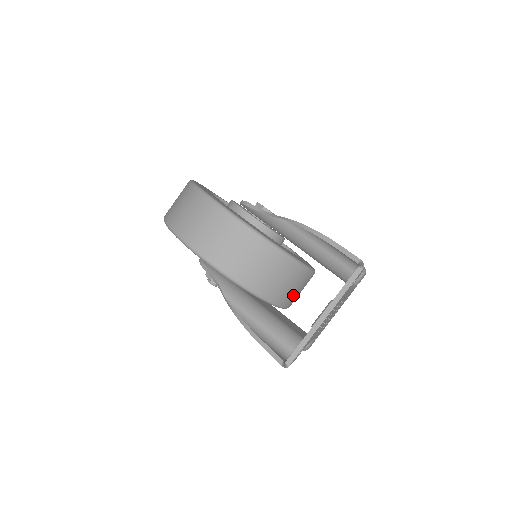
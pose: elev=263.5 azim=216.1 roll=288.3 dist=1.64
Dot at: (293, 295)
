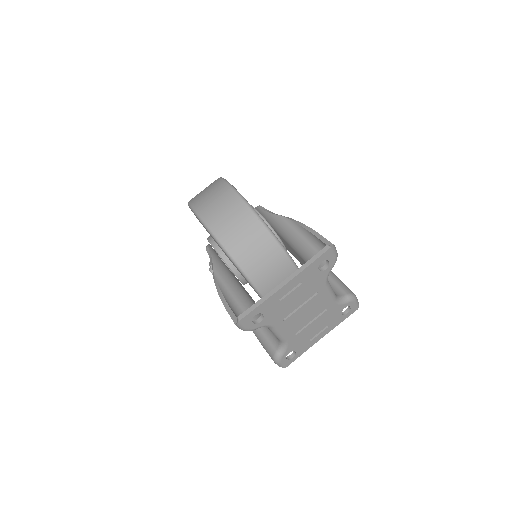
Dot at: (274, 286)
